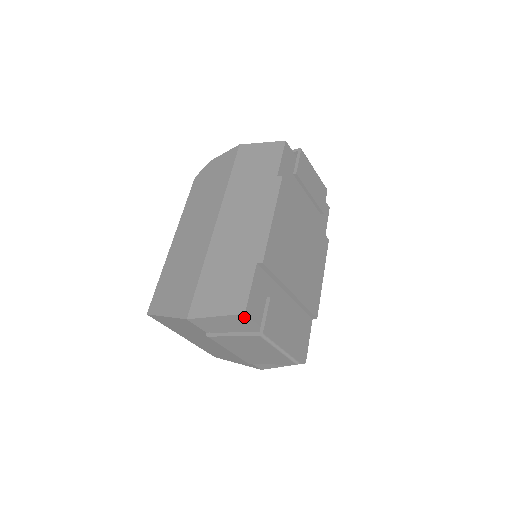
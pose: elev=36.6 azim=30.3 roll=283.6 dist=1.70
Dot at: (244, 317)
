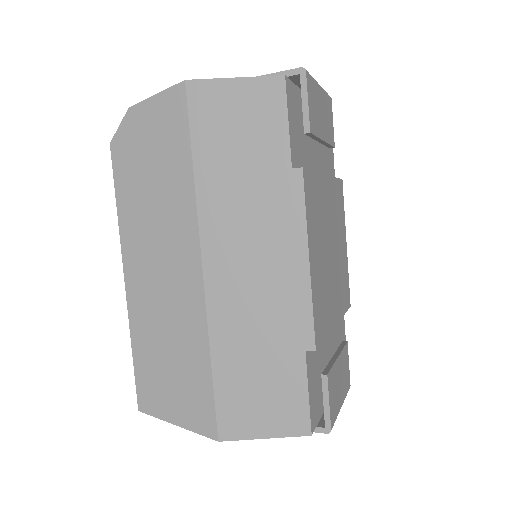
Dot at: occluded
